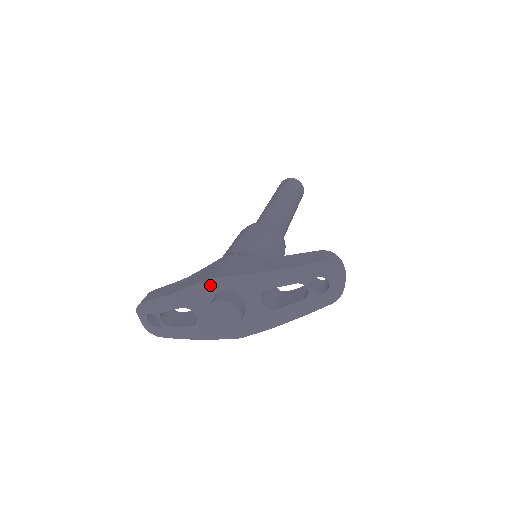
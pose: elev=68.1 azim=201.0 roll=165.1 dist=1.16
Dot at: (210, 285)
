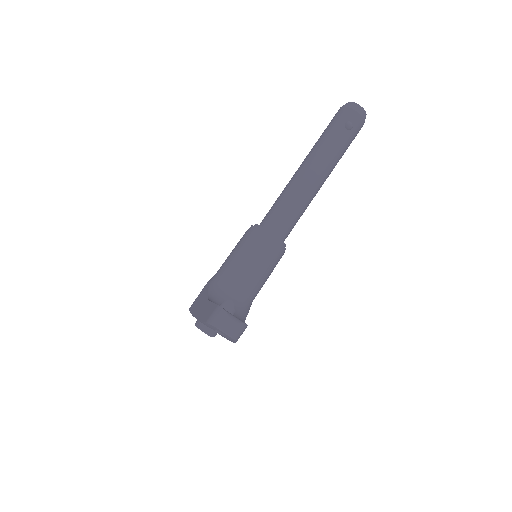
Dot at: occluded
